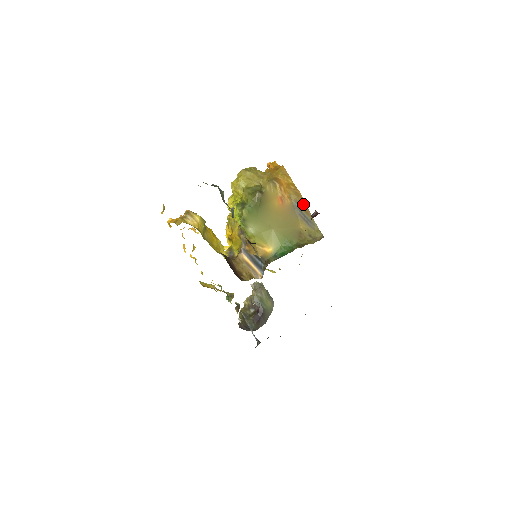
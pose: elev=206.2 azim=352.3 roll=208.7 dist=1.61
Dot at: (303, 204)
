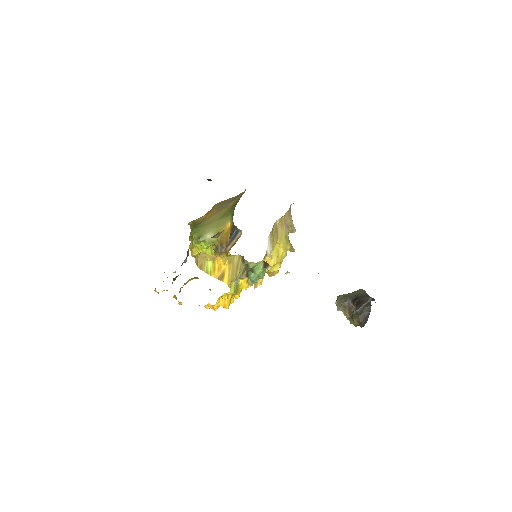
Dot at: (222, 202)
